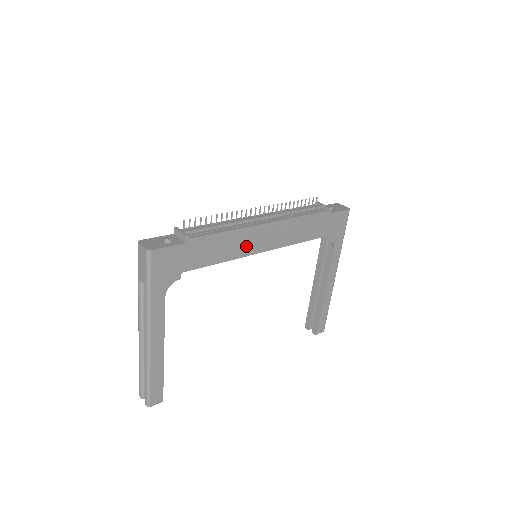
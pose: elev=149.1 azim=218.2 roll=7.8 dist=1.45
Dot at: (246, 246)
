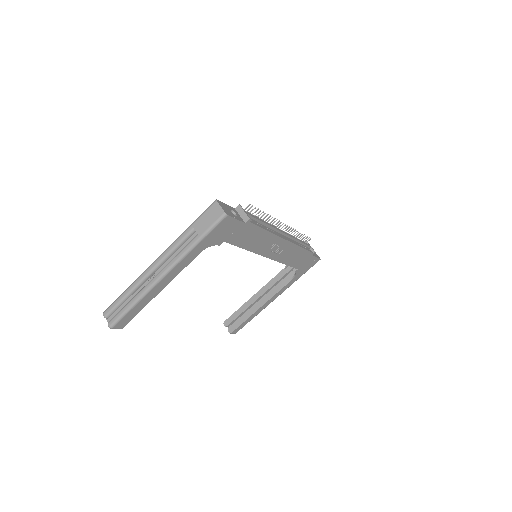
Dot at: (264, 247)
